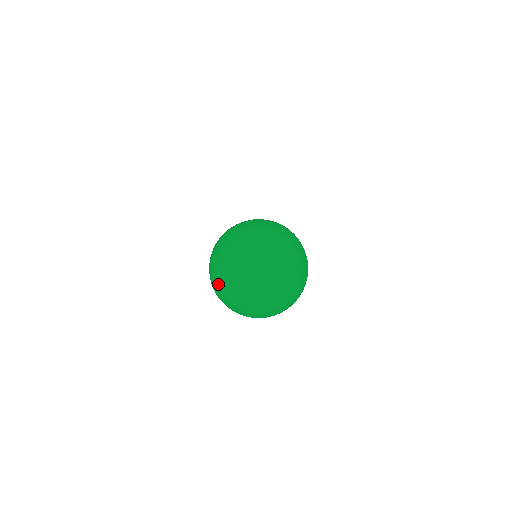
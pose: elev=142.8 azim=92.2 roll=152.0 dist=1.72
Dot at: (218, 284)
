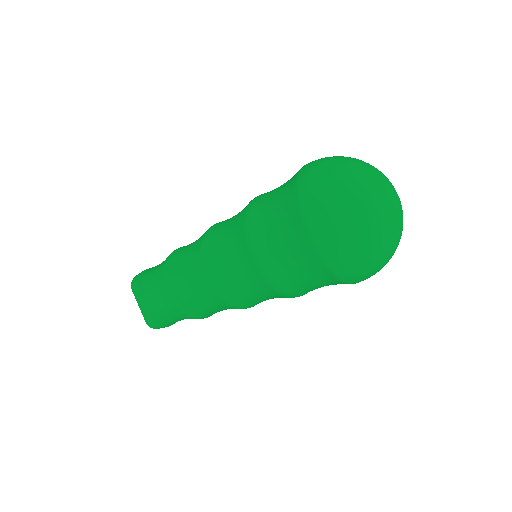
Dot at: (359, 226)
